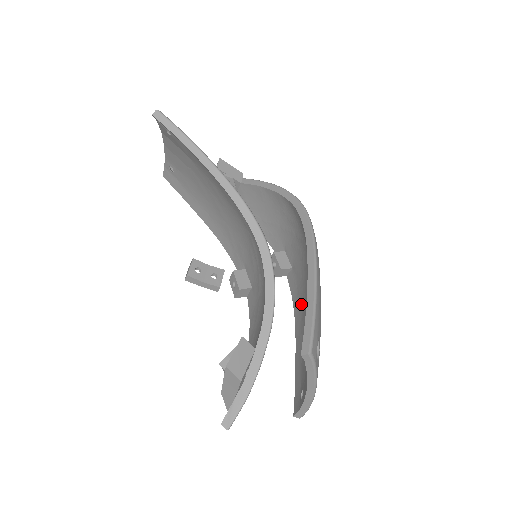
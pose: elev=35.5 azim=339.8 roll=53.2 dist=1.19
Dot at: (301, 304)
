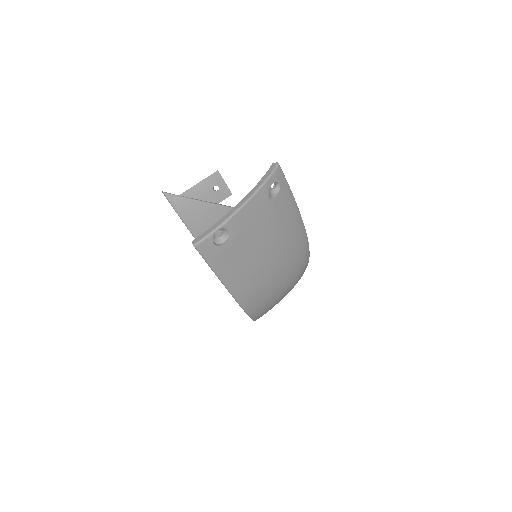
Dot at: occluded
